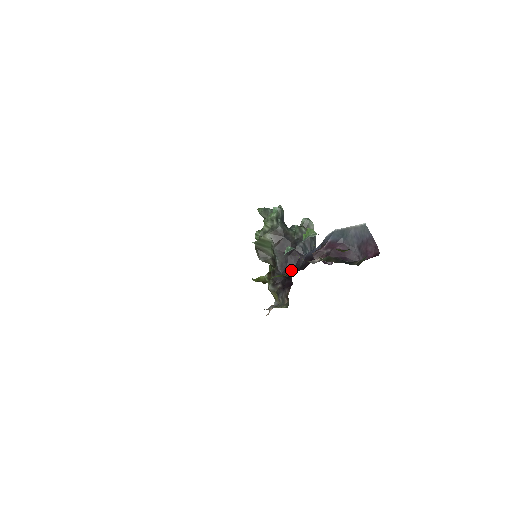
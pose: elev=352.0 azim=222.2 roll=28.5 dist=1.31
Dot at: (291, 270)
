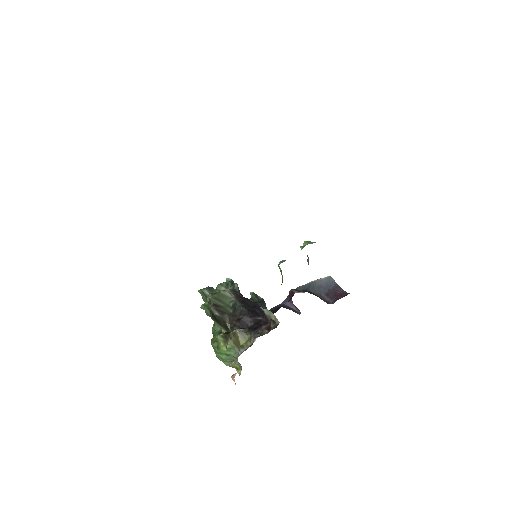
Dot at: (260, 316)
